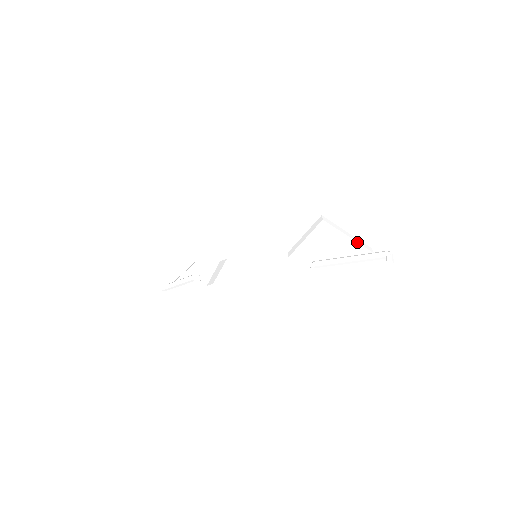
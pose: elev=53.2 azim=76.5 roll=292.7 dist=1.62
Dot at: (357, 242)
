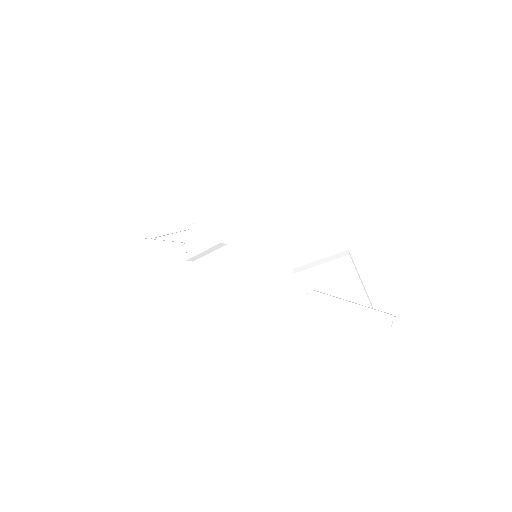
Dot at: occluded
